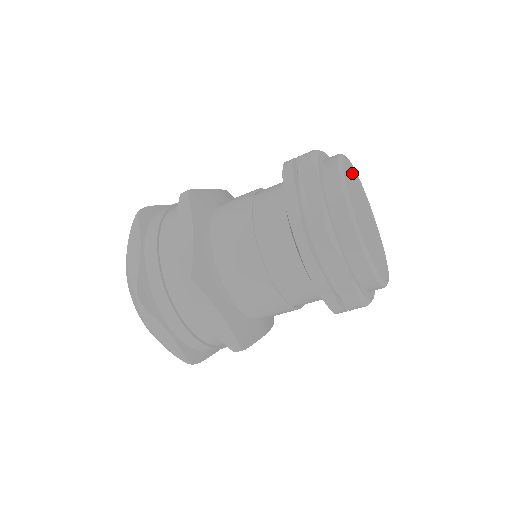
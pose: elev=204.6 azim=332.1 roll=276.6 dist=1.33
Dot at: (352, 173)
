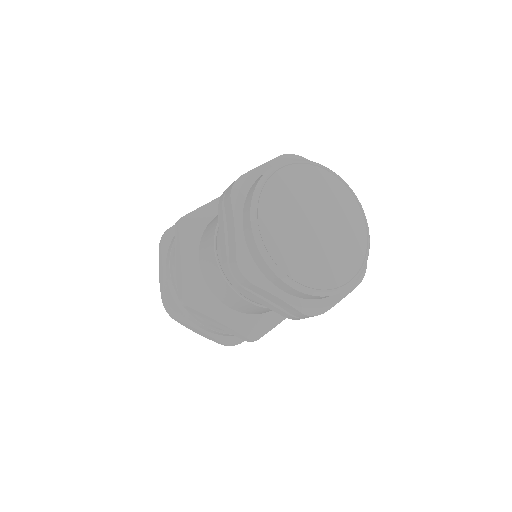
Dot at: (298, 176)
